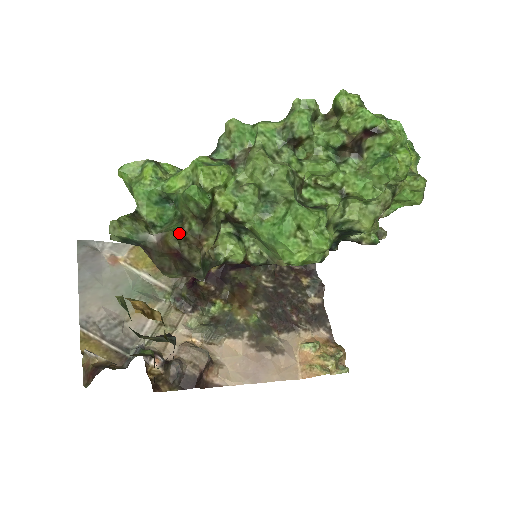
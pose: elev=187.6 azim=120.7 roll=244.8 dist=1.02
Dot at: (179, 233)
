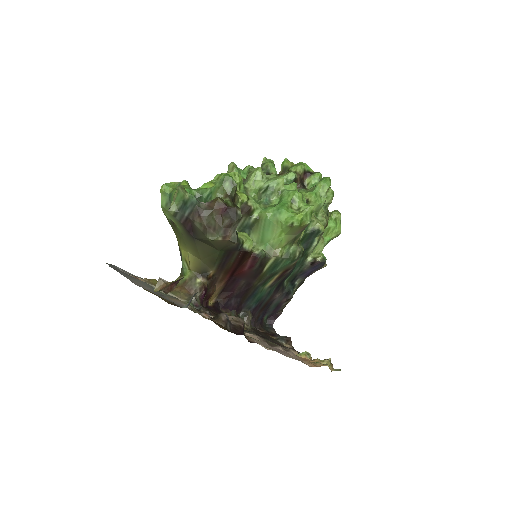
Dot at: occluded
